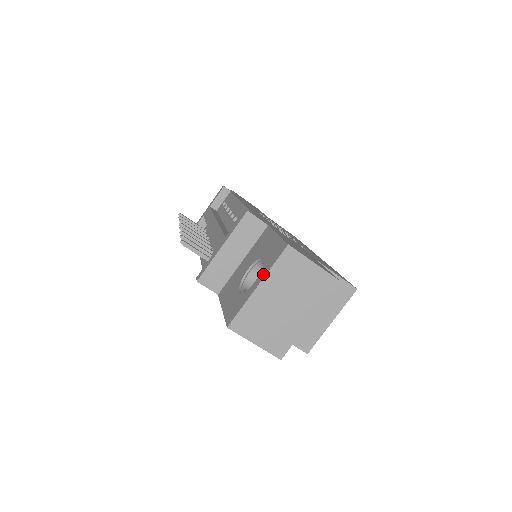
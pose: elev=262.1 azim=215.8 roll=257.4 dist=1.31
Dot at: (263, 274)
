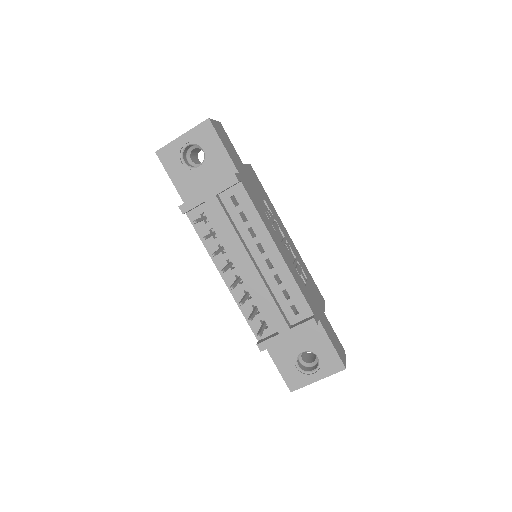
Dot at: (323, 375)
